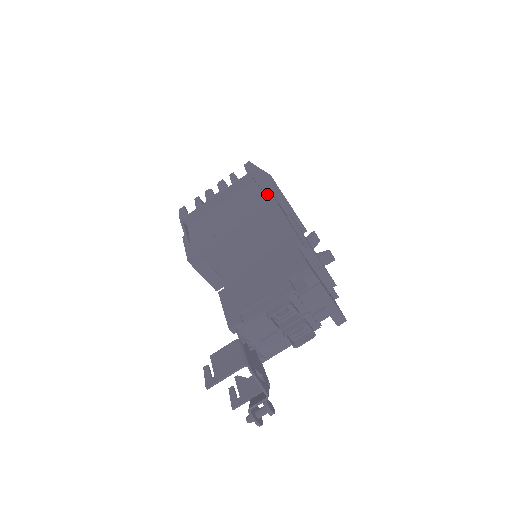
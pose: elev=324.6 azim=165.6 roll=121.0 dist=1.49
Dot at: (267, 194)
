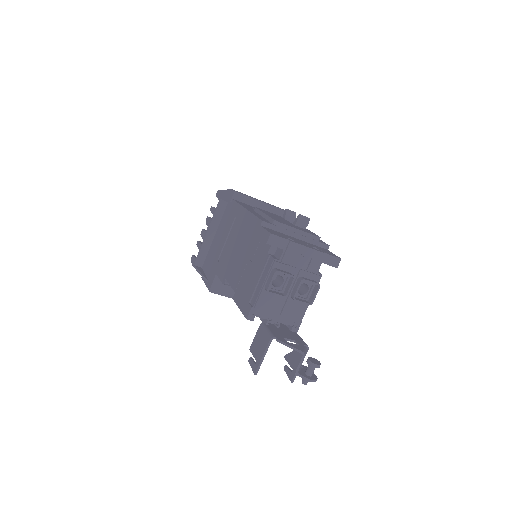
Dot at: (233, 204)
